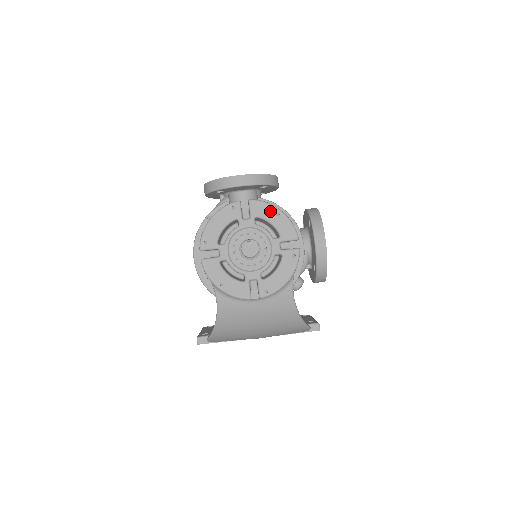
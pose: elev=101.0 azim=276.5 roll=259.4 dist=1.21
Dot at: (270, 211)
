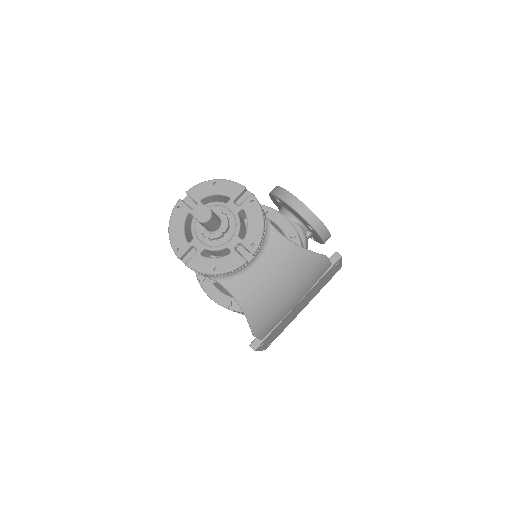
Dot at: (207, 186)
